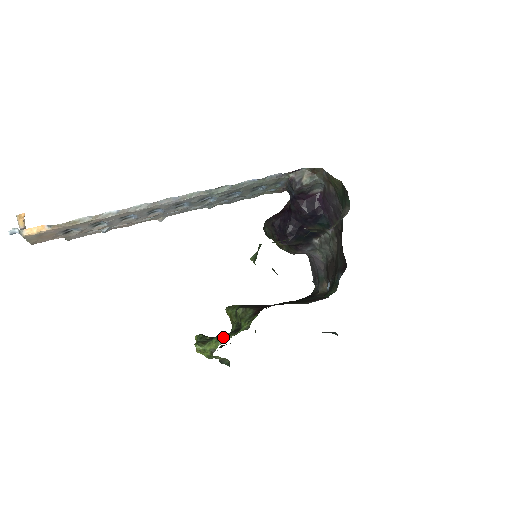
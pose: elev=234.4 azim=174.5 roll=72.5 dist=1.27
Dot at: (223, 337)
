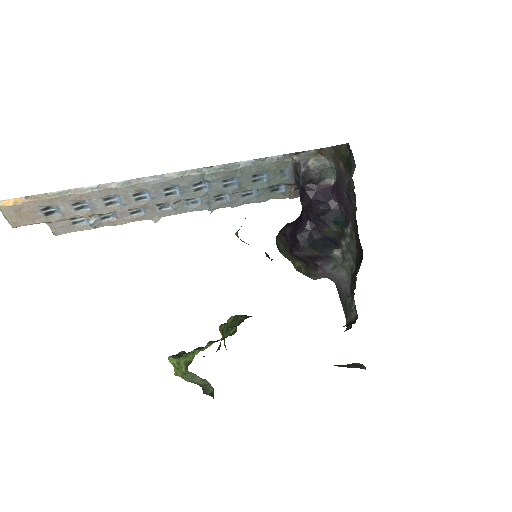
Dot at: (204, 347)
